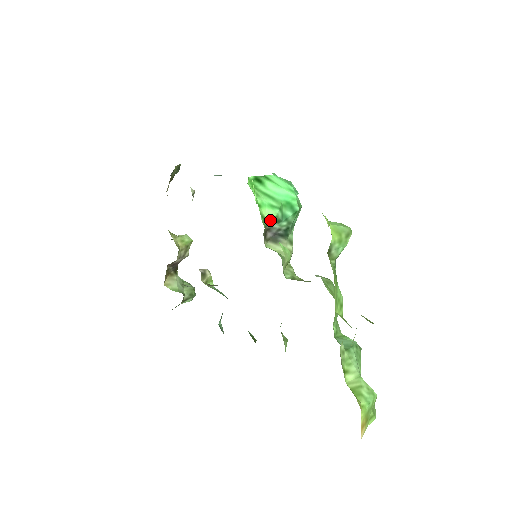
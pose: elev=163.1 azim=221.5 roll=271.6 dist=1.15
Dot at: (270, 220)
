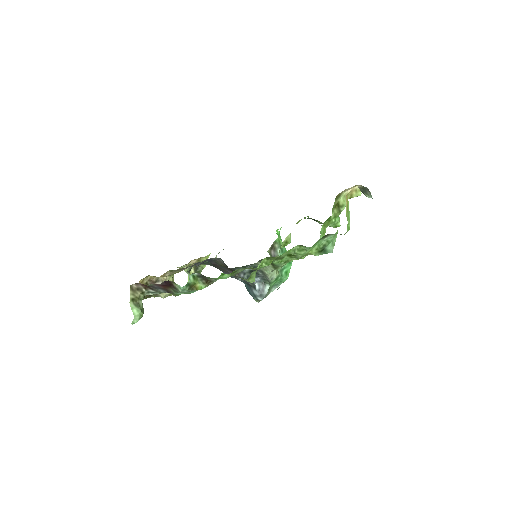
Dot at: (280, 243)
